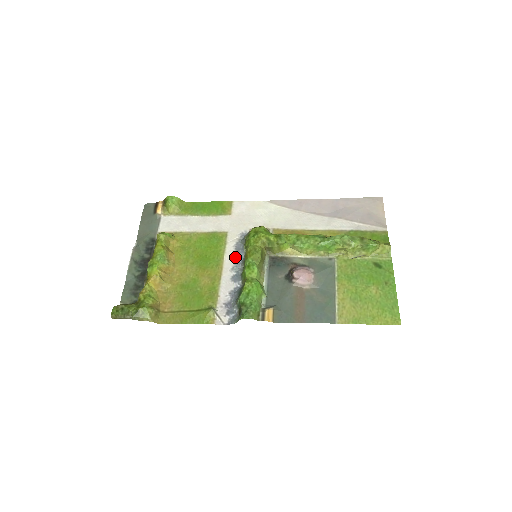
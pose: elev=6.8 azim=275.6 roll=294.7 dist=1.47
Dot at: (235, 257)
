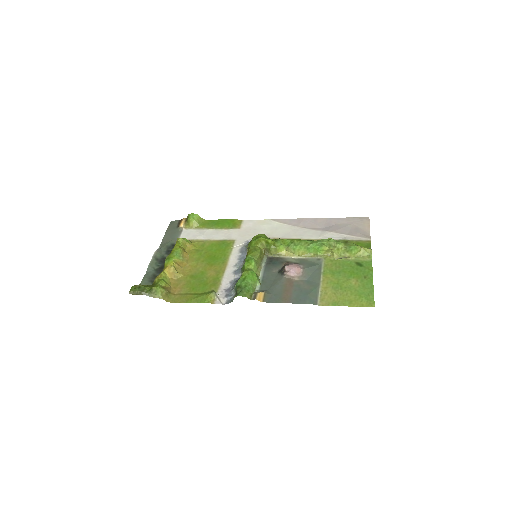
Dot at: (239, 257)
